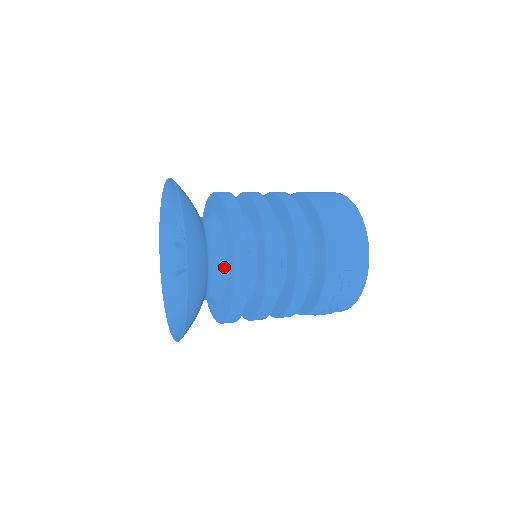
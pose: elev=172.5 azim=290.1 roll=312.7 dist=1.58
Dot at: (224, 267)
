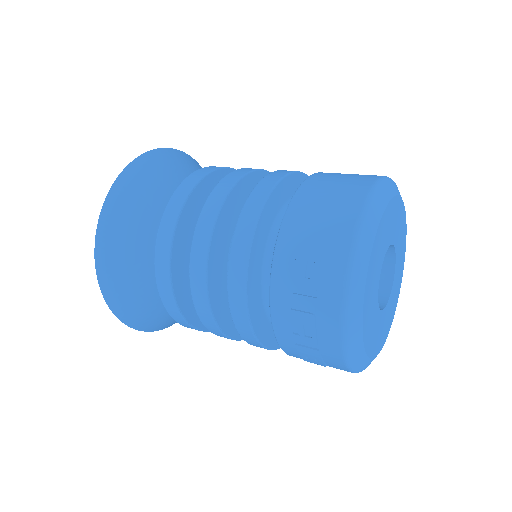
Dot at: occluded
